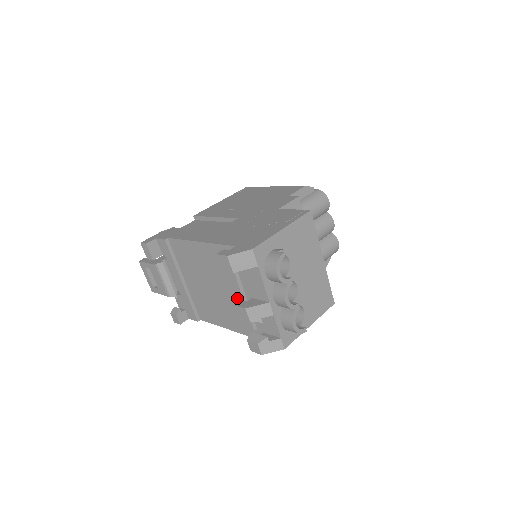
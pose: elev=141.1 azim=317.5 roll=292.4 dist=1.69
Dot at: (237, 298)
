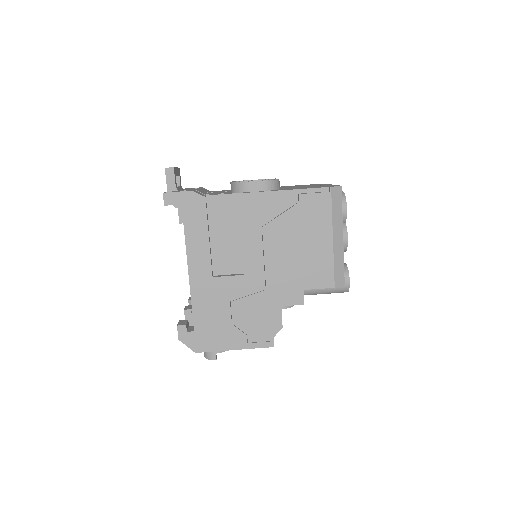
Dot at: occluded
